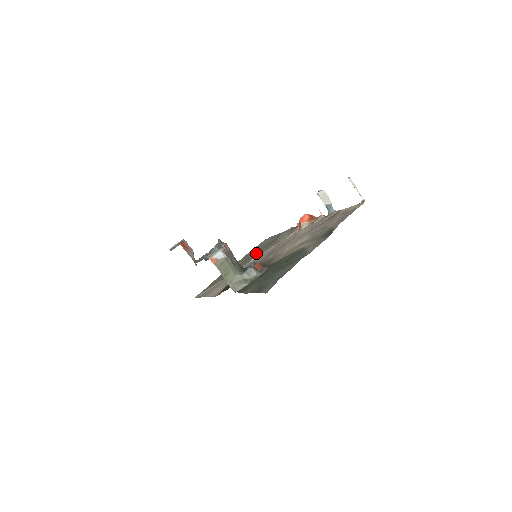
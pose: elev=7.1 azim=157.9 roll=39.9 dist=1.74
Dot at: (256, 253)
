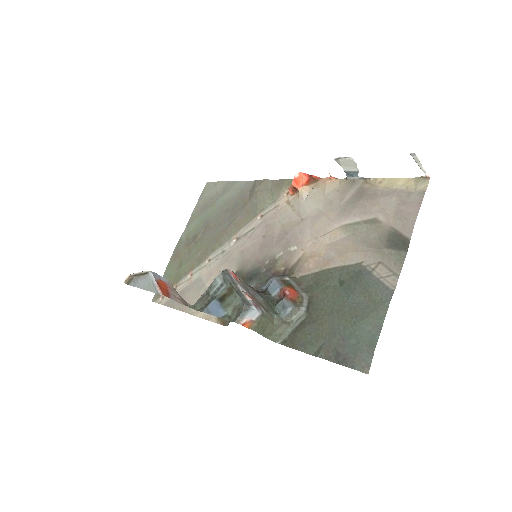
Dot at: (223, 224)
